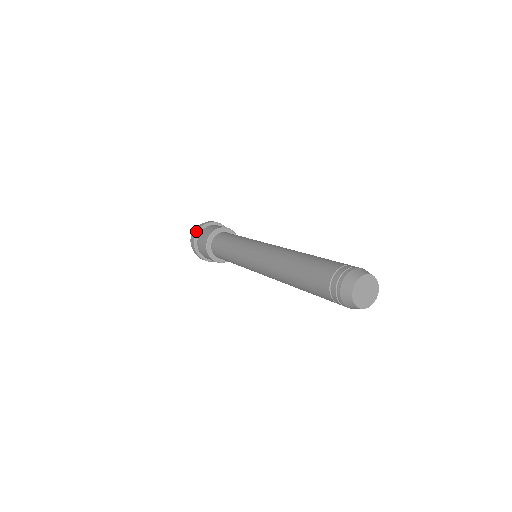
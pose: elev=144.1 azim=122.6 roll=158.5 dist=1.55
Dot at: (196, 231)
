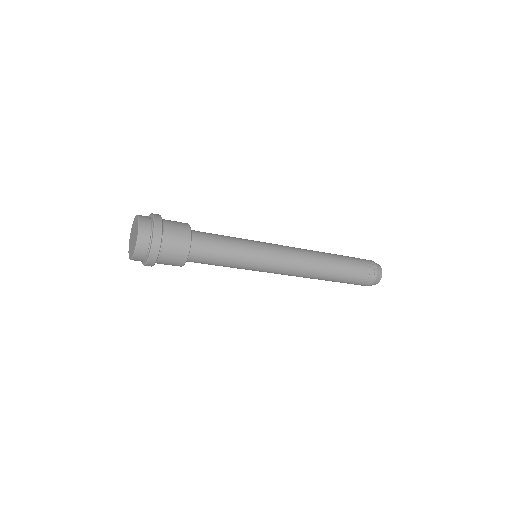
Dot at: (157, 250)
